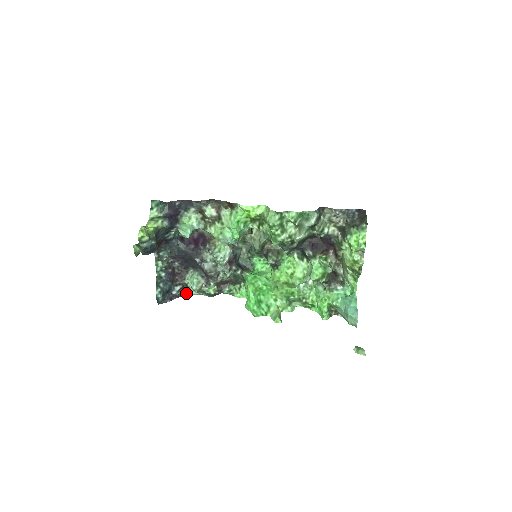
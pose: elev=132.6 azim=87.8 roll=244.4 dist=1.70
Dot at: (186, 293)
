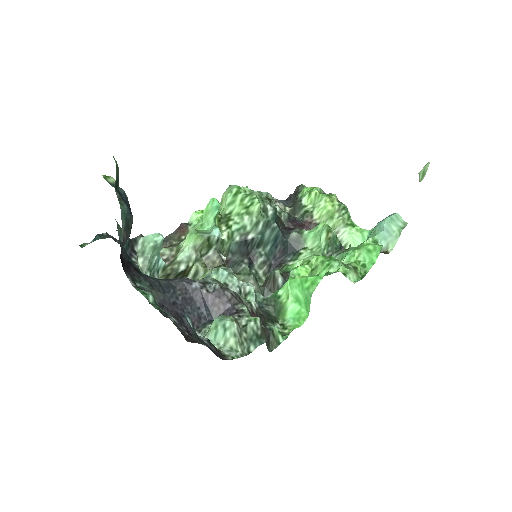
Dot at: (223, 357)
